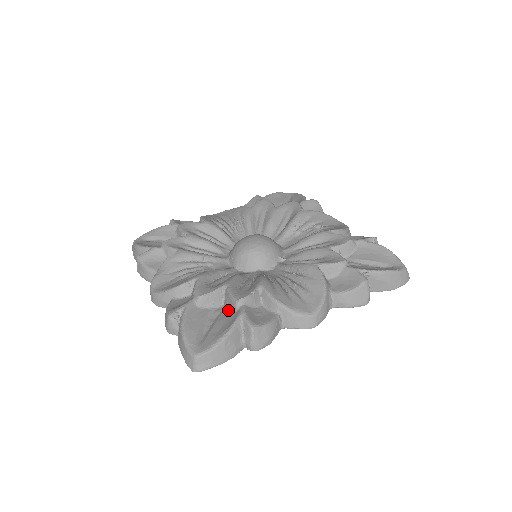
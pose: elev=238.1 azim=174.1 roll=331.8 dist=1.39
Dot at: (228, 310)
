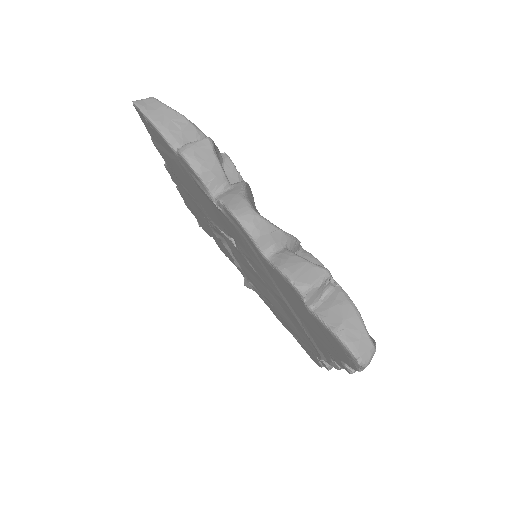
Dot at: occluded
